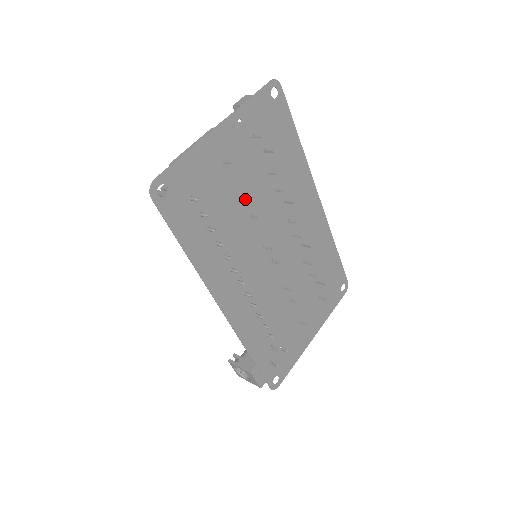
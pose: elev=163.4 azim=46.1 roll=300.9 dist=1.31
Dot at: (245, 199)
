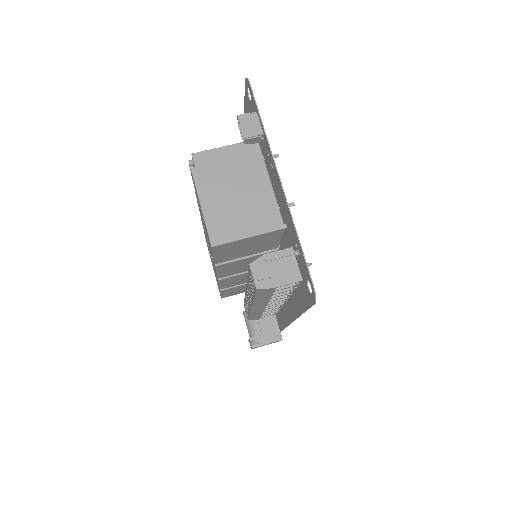
Dot at: occluded
